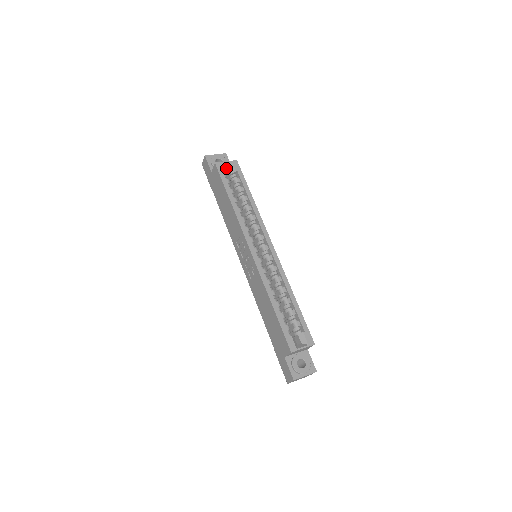
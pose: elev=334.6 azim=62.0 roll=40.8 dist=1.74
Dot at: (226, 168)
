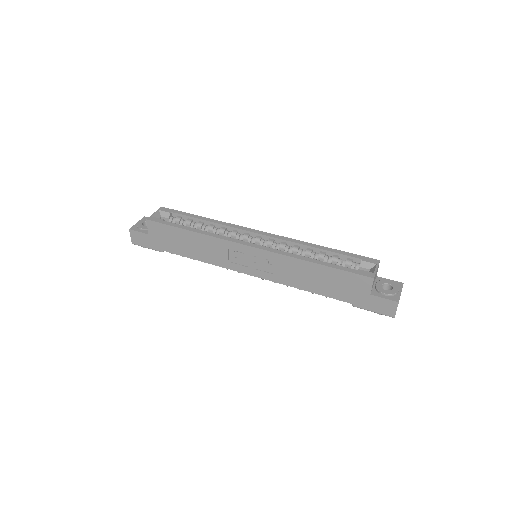
Dot at: occluded
